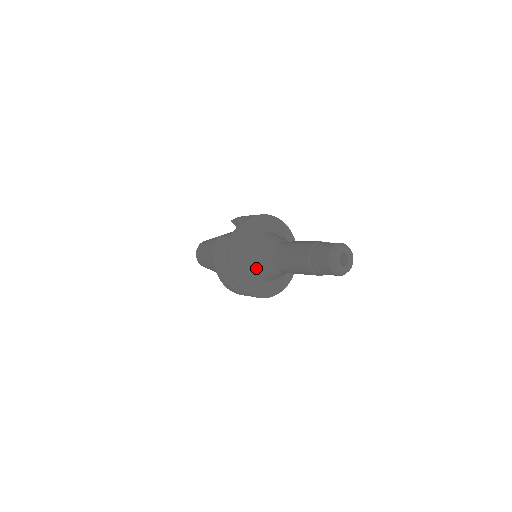
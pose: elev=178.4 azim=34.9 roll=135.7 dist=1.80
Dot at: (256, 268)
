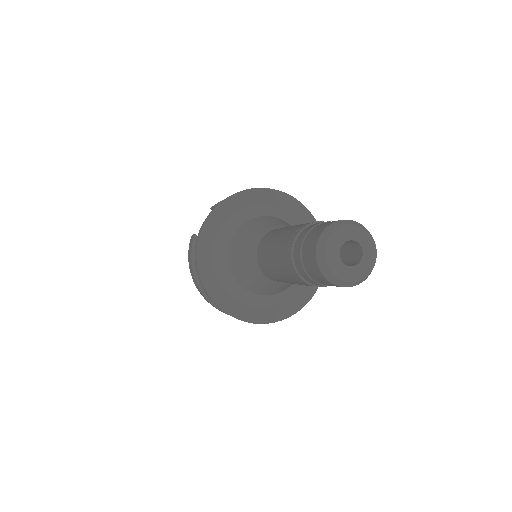
Dot at: (242, 279)
